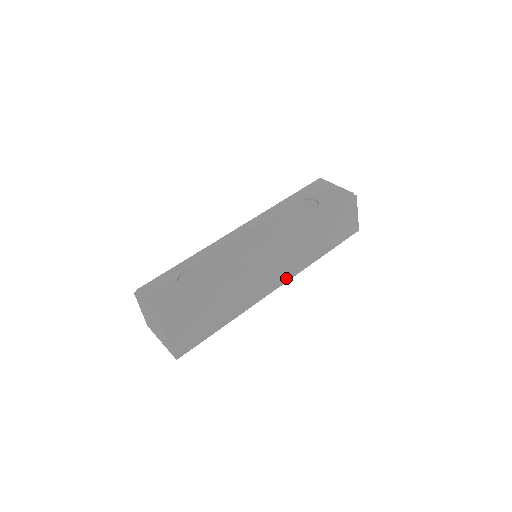
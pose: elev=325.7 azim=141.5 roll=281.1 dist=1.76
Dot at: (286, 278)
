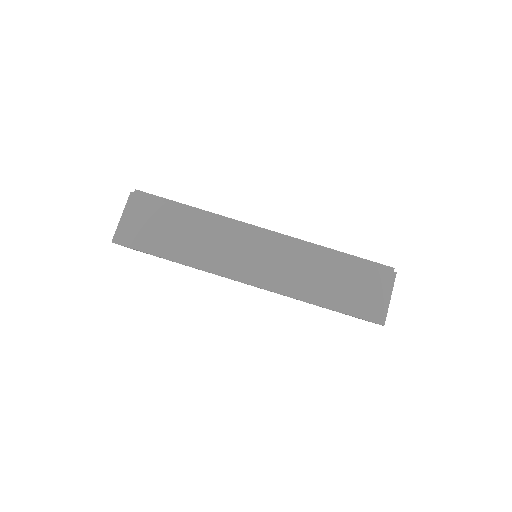
Dot at: (263, 283)
